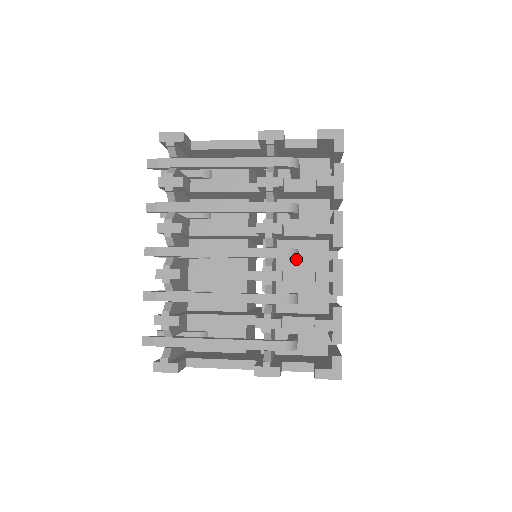
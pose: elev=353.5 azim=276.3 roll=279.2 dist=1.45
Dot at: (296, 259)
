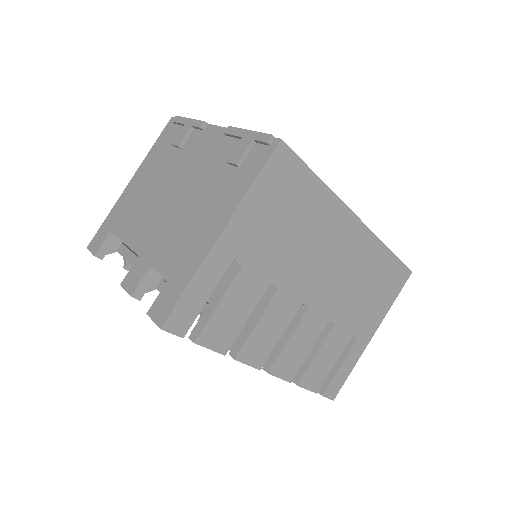
Dot at: occluded
